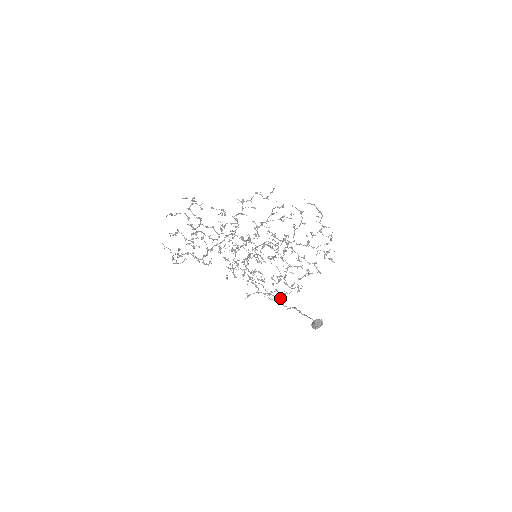
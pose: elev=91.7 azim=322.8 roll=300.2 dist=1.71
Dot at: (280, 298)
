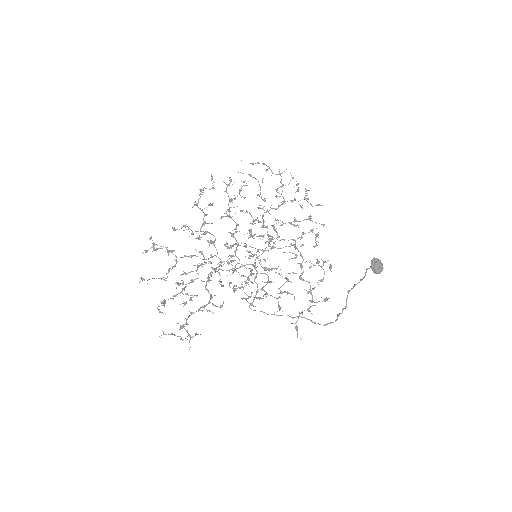
Dot at: (326, 299)
